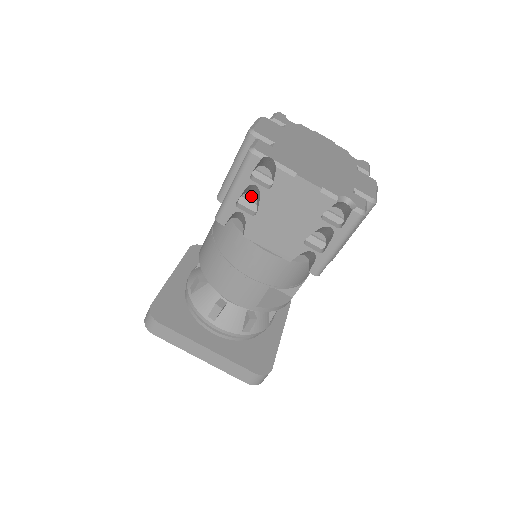
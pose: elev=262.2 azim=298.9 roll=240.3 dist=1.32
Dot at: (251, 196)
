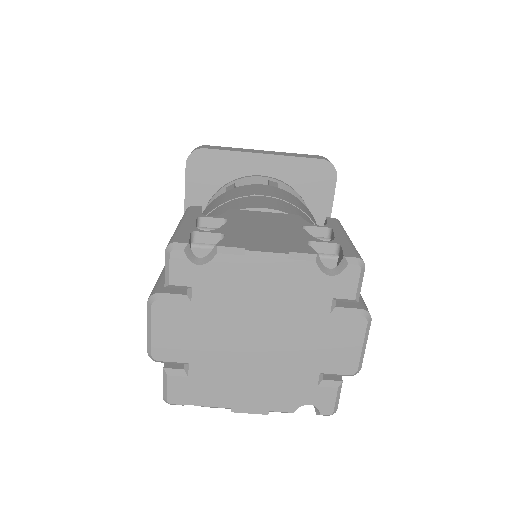
Dot at: occluded
